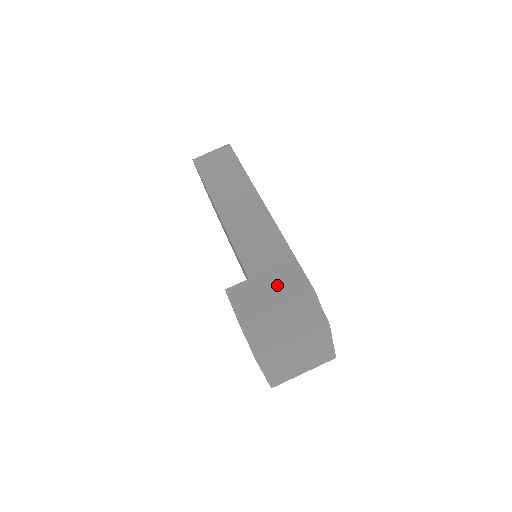
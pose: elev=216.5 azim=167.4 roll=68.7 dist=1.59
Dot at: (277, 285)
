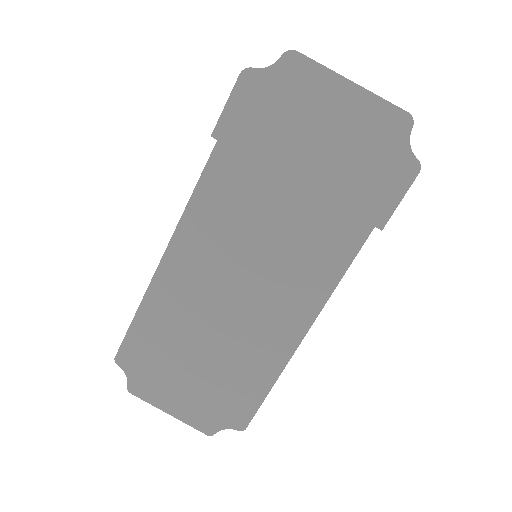
Dot at: occluded
